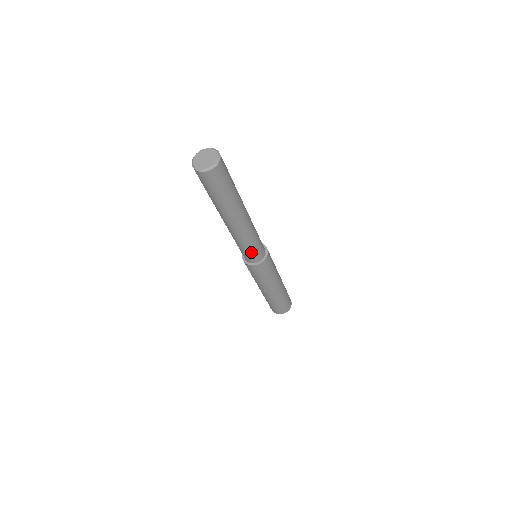
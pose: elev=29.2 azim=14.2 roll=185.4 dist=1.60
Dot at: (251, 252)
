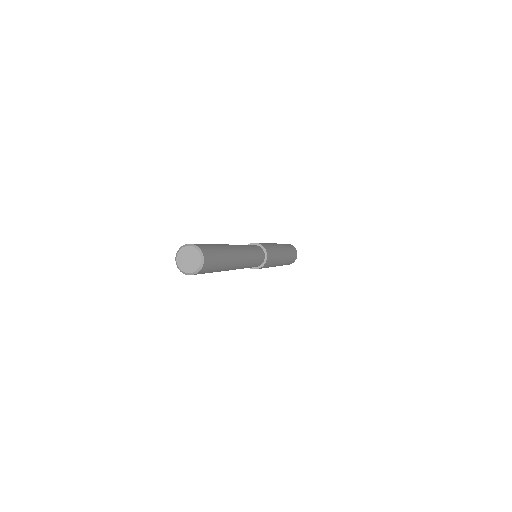
Dot at: (254, 265)
